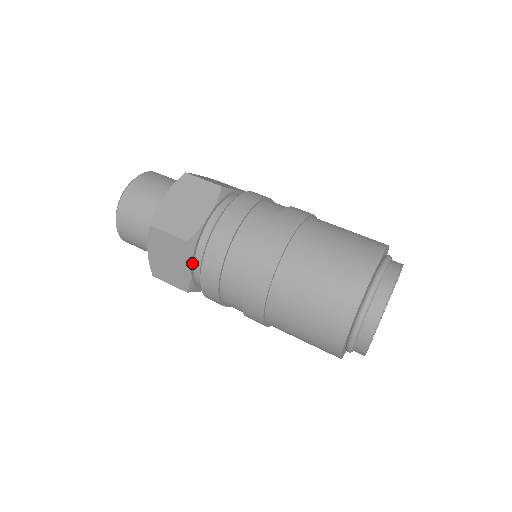
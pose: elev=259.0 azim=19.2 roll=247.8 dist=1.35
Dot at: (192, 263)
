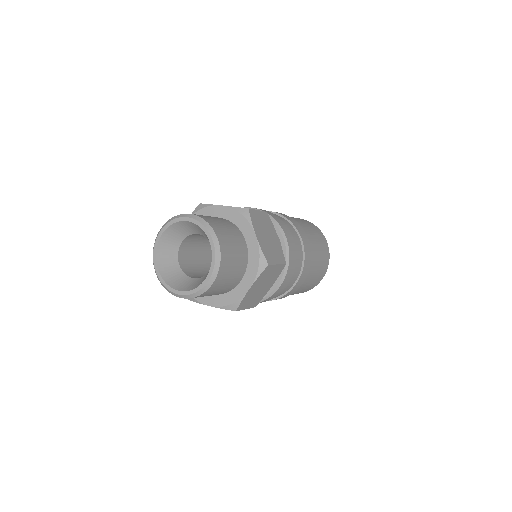
Dot at: occluded
